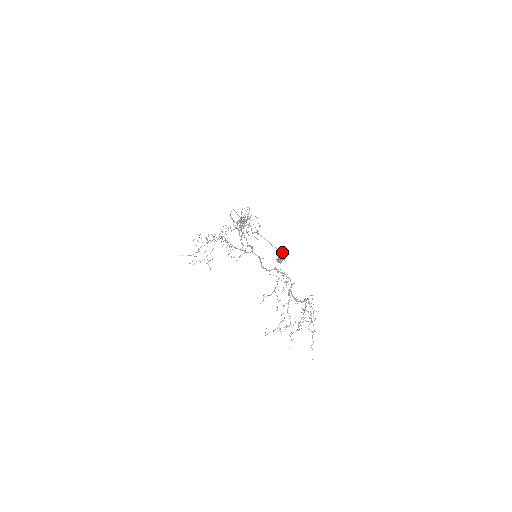
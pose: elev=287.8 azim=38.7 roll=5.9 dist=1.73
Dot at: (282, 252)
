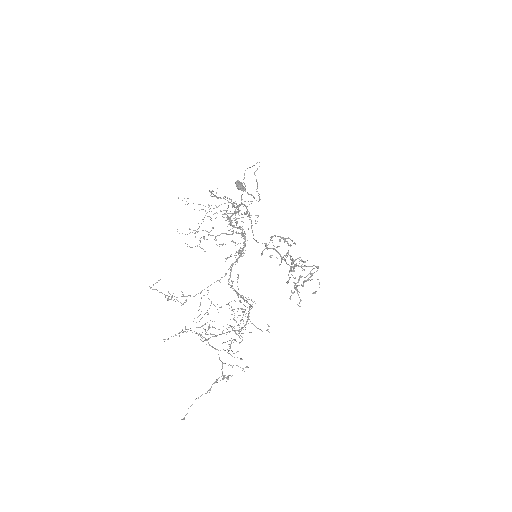
Dot at: occluded
